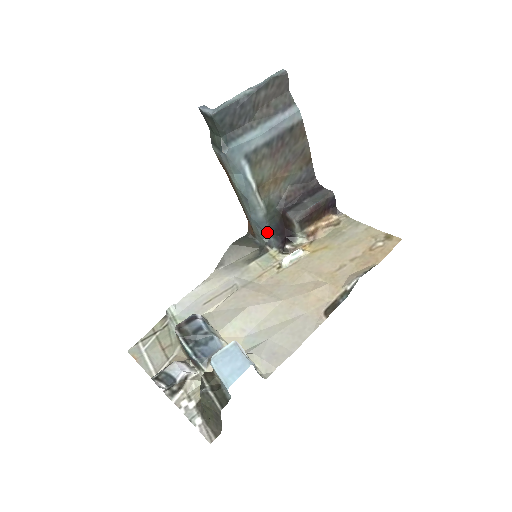
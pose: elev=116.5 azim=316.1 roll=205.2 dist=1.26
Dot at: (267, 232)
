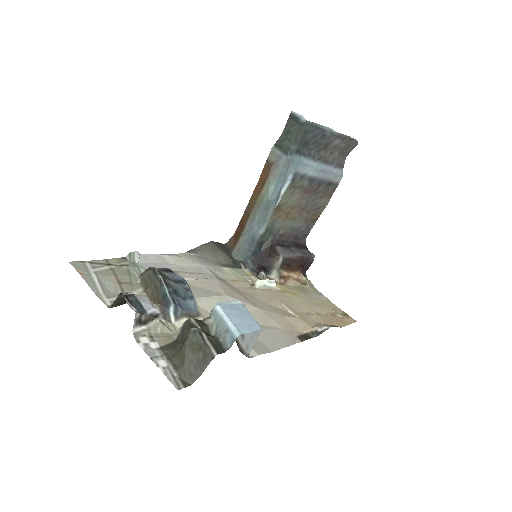
Dot at: (250, 252)
